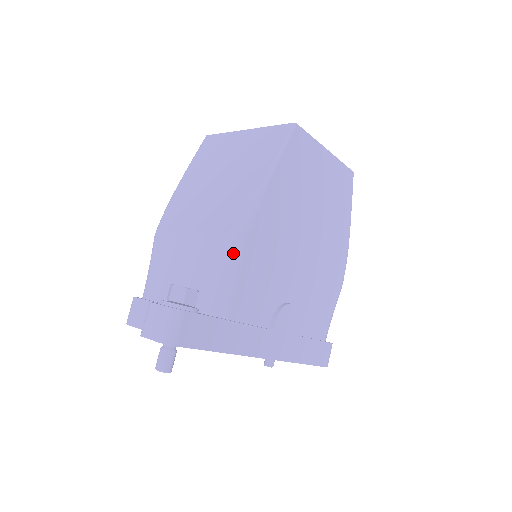
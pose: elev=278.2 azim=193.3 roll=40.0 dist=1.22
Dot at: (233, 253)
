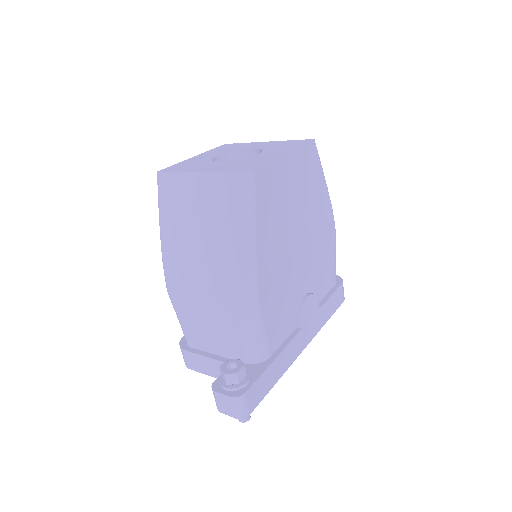
Dot at: (254, 319)
